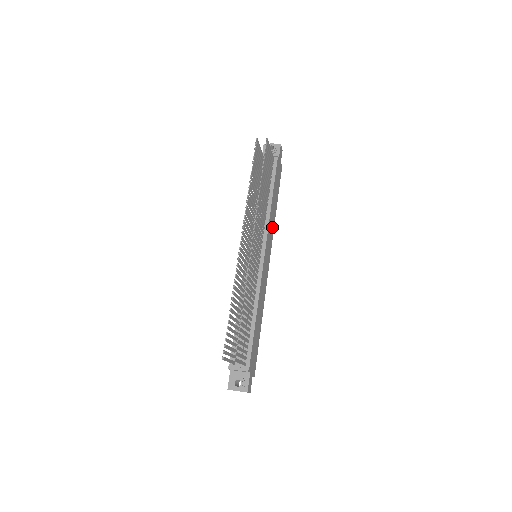
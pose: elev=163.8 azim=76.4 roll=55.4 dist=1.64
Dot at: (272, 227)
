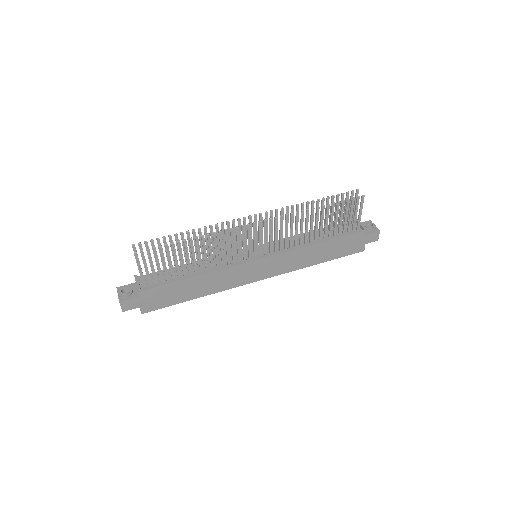
Dot at: (296, 264)
